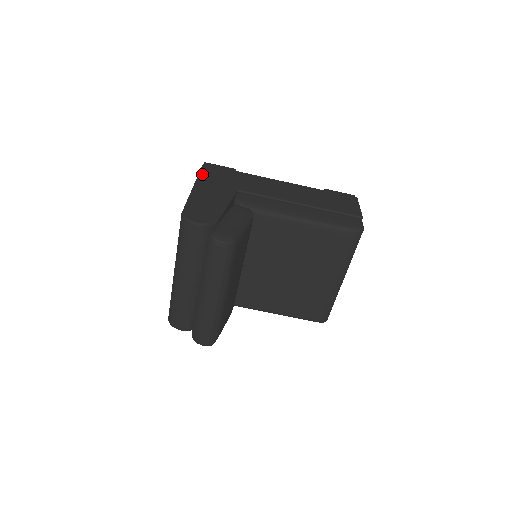
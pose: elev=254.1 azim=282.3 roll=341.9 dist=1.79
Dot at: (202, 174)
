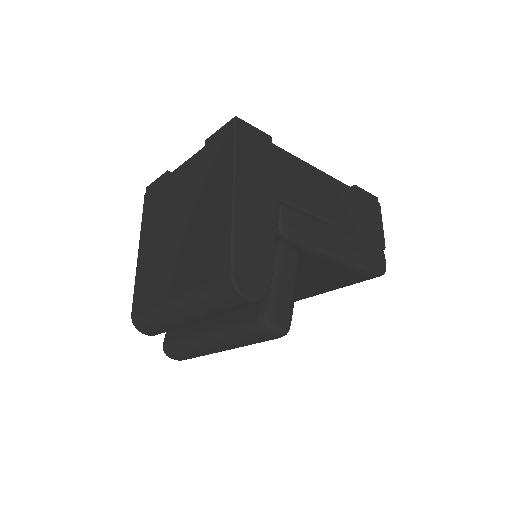
Dot at: (239, 157)
